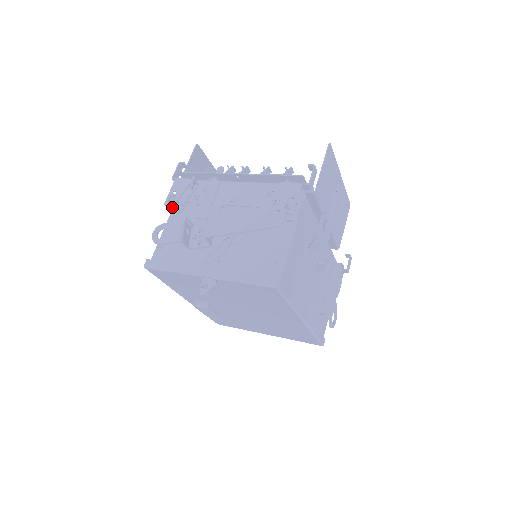
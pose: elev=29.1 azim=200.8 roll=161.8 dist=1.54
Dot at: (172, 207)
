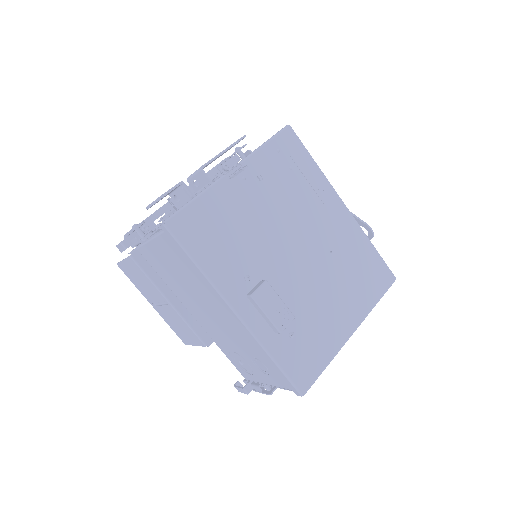
Dot at: (142, 238)
